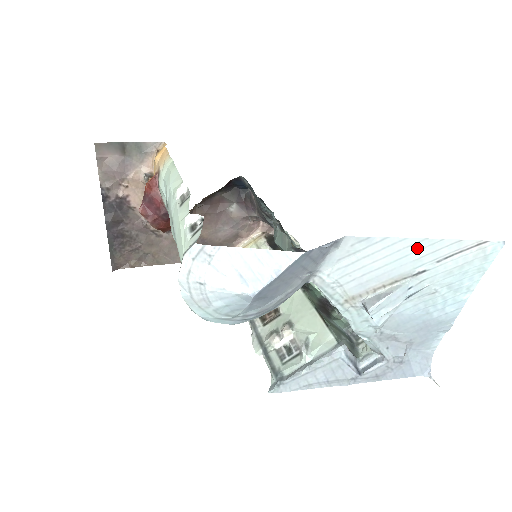
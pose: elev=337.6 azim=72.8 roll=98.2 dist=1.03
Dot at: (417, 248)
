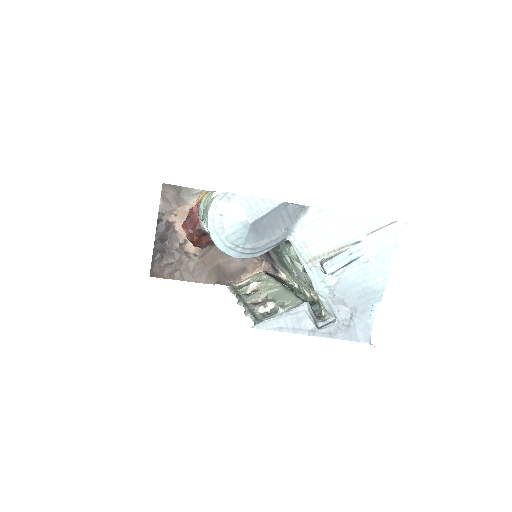
Dot at: (354, 222)
